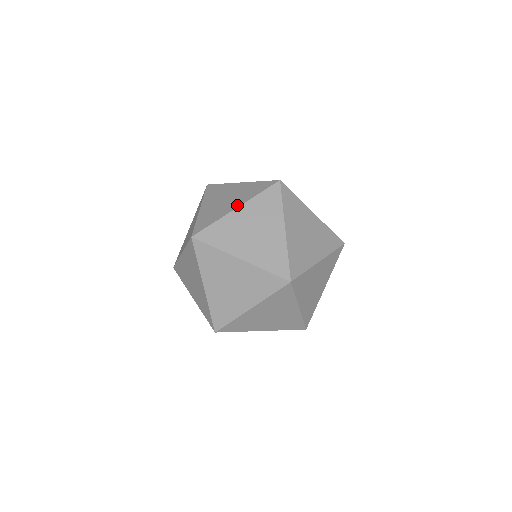
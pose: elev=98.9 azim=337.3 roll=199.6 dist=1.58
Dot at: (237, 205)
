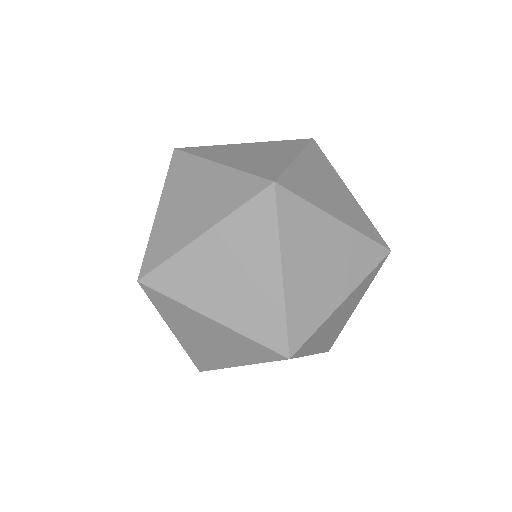
Dot at: (157, 209)
